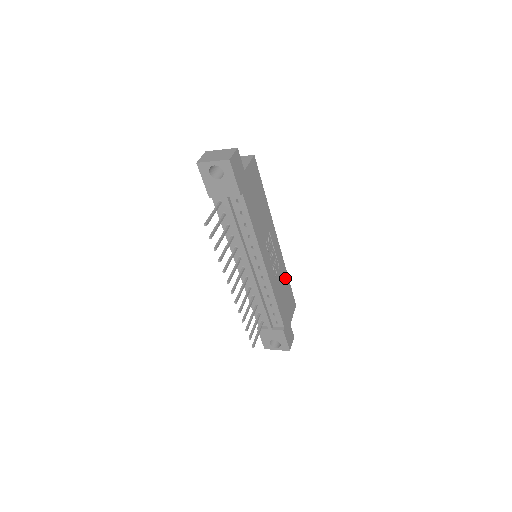
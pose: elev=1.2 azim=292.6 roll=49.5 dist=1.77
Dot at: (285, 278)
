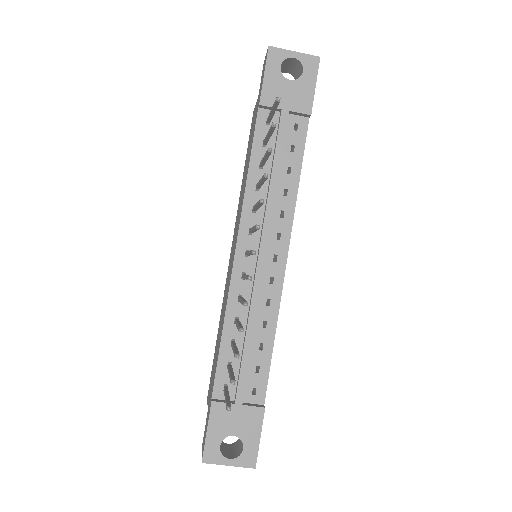
Dot at: occluded
